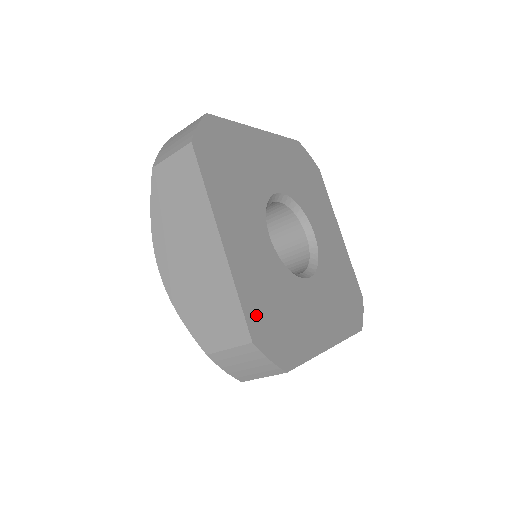
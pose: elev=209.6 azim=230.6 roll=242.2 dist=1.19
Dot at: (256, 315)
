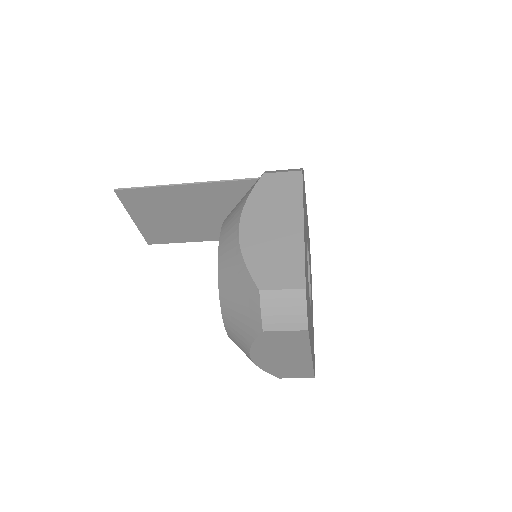
Dot at: occluded
